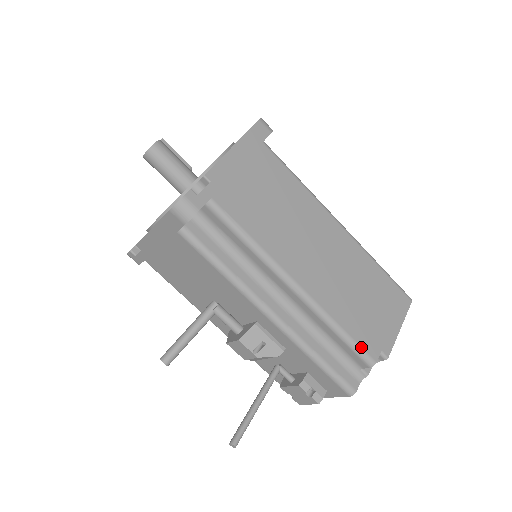
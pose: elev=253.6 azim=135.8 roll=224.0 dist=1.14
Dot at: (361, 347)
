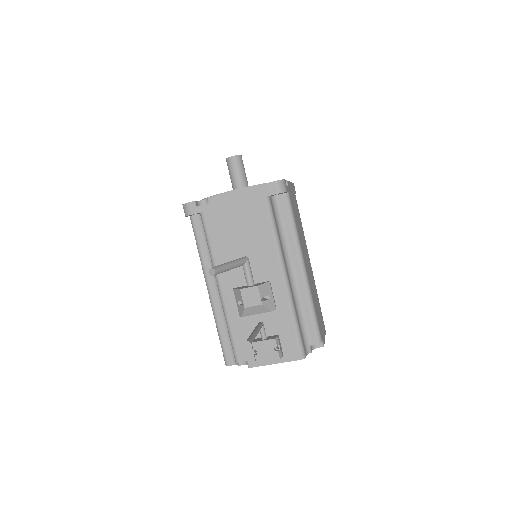
Dot at: (319, 327)
